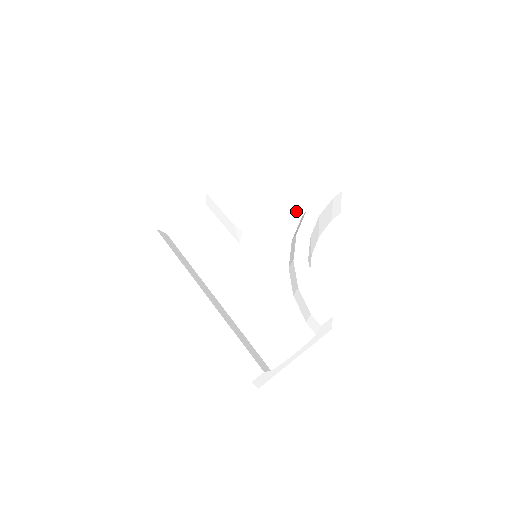
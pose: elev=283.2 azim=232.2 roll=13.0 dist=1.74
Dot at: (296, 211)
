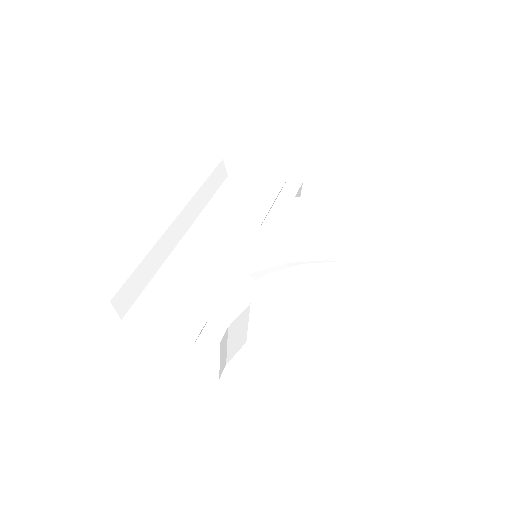
Dot at: occluded
